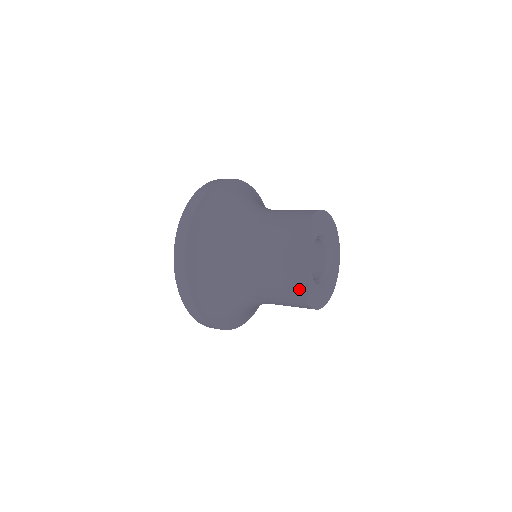
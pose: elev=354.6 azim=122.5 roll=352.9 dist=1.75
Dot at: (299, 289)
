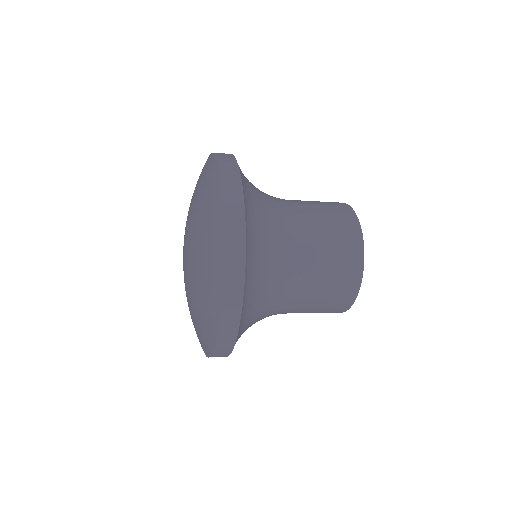
Dot at: (358, 285)
